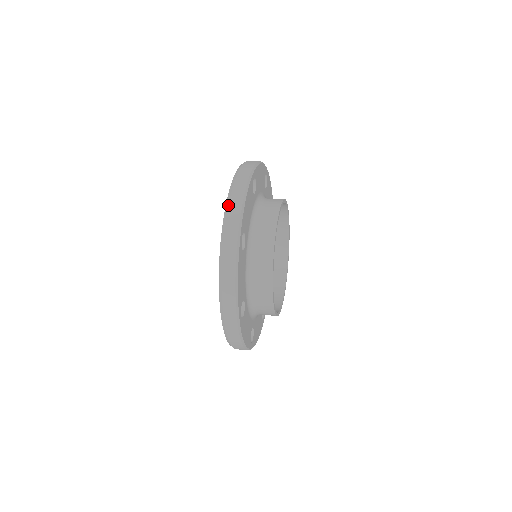
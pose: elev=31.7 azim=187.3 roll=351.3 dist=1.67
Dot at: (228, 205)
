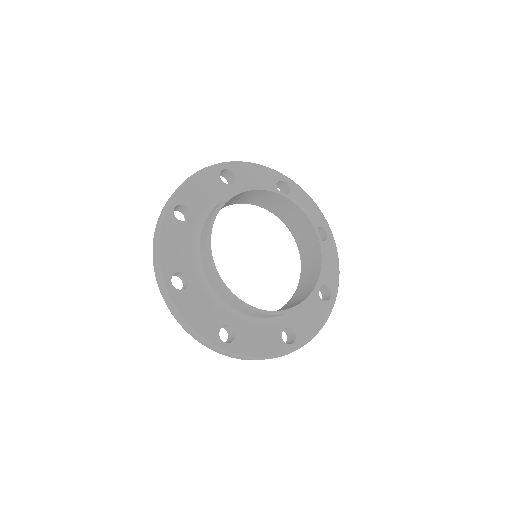
Dot at: occluded
